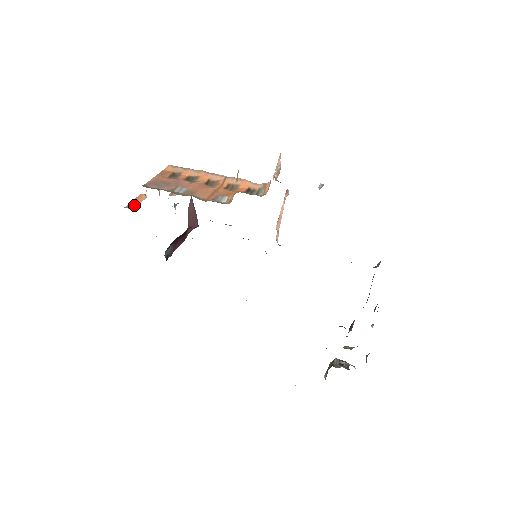
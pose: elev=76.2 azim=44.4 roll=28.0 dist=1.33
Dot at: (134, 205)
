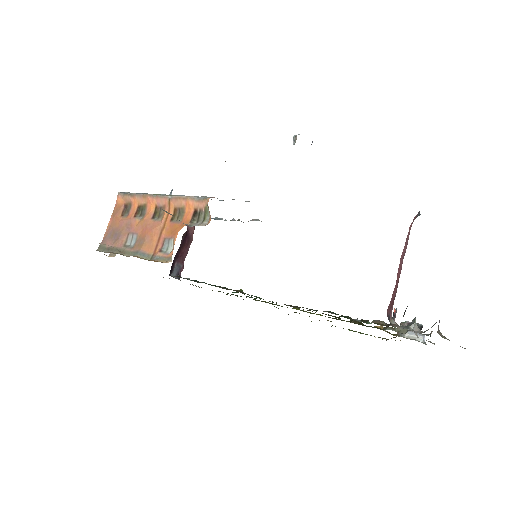
Dot at: occluded
